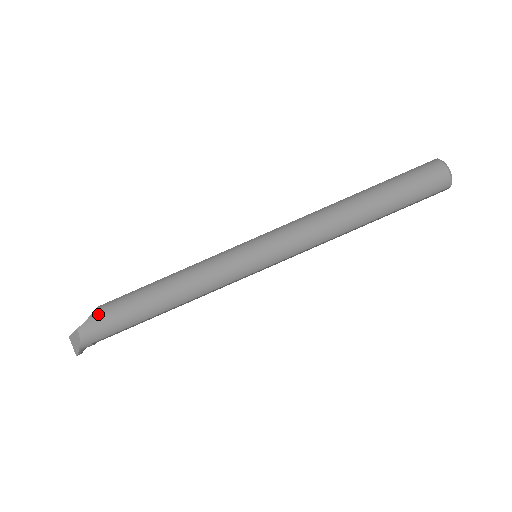
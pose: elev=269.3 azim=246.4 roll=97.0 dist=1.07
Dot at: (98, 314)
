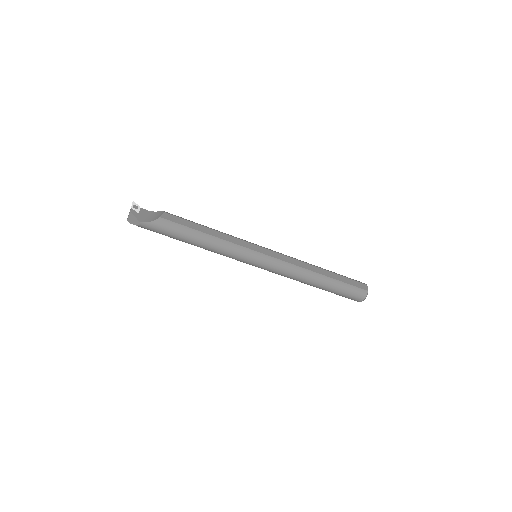
Dot at: (157, 225)
